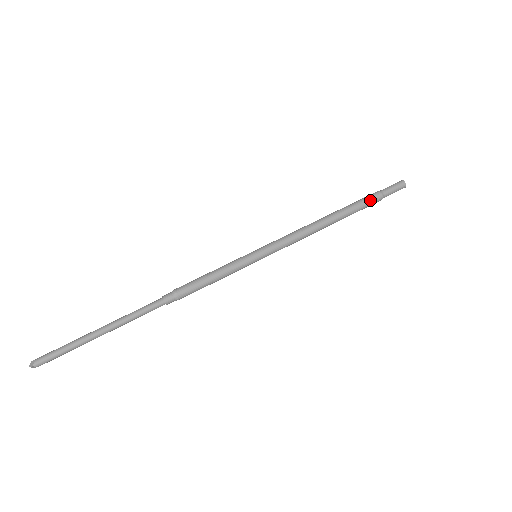
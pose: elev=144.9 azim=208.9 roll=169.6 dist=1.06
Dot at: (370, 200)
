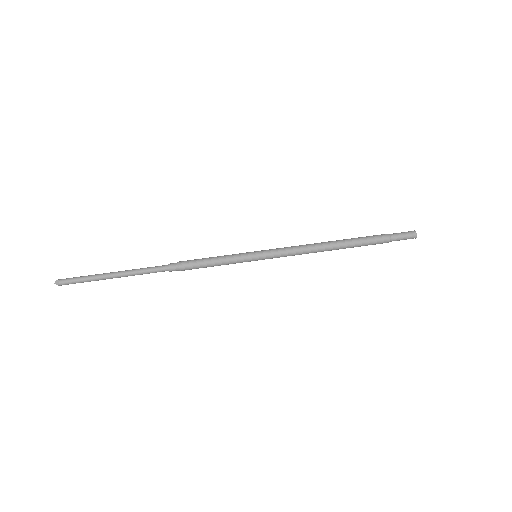
Dot at: (376, 242)
